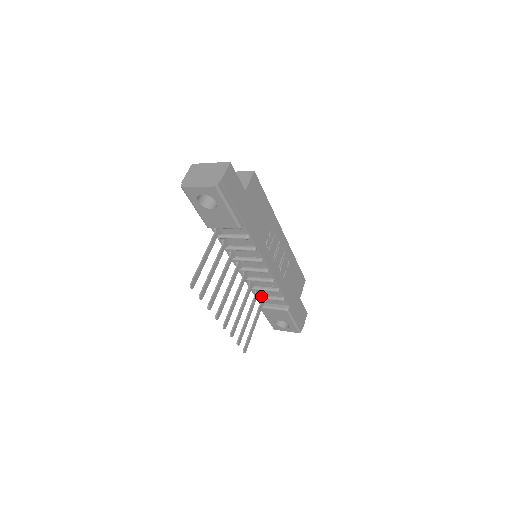
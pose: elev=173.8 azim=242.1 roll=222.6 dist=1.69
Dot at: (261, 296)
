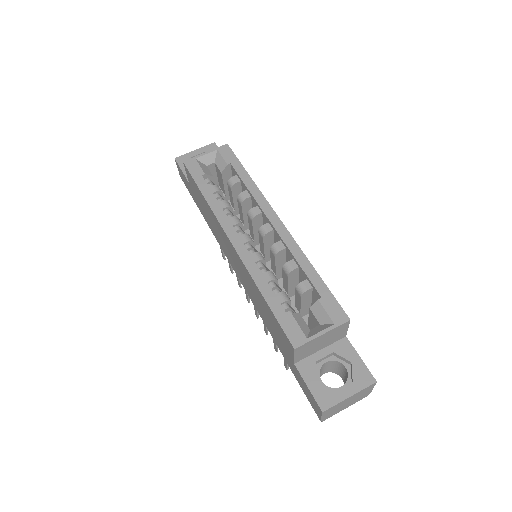
Dot at: occluded
